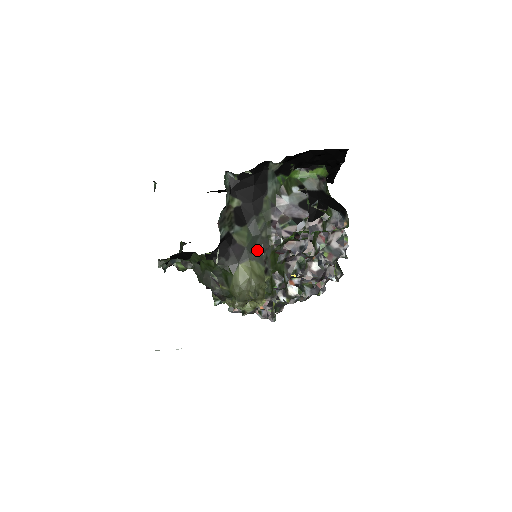
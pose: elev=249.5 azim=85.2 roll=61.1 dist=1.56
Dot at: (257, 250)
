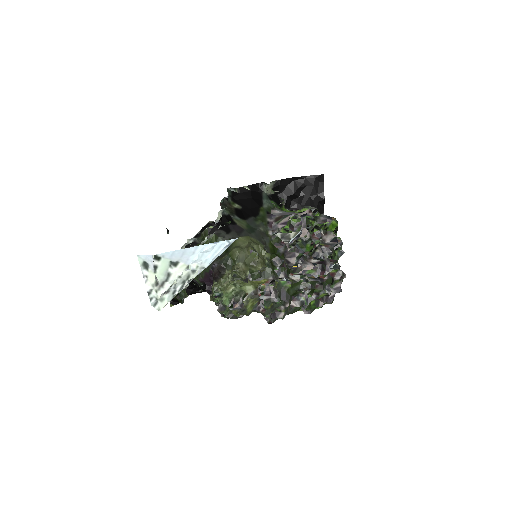
Dot at: (256, 235)
